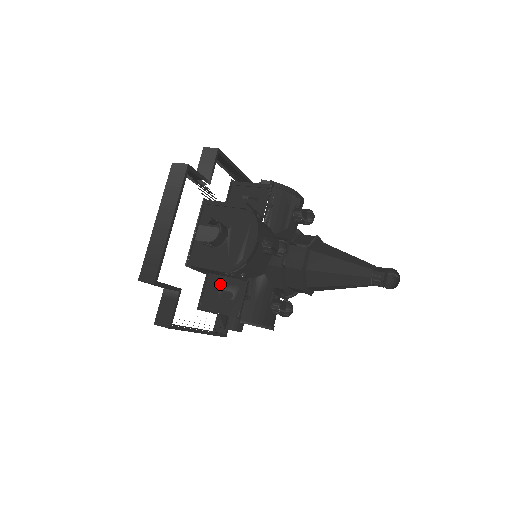
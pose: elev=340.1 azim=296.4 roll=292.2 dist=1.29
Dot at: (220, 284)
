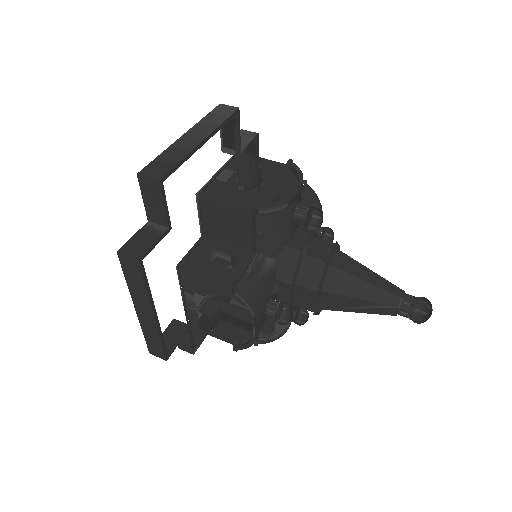
Dot at: (216, 250)
